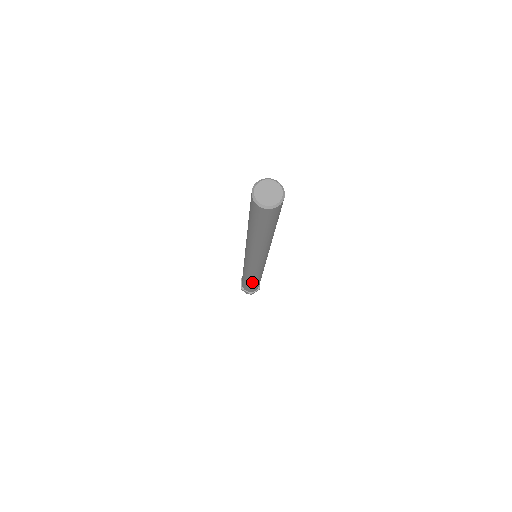
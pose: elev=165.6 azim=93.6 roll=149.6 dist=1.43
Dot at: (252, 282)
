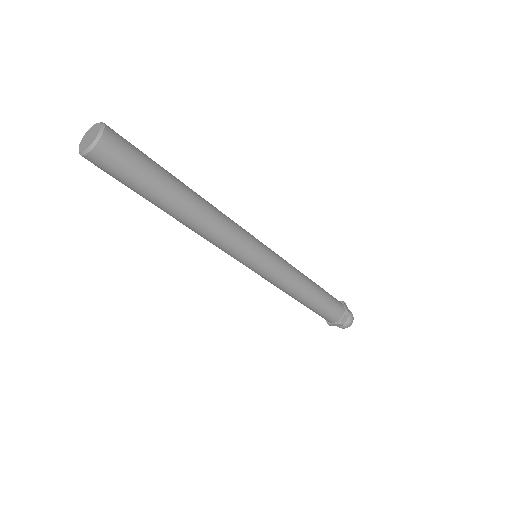
Dot at: (297, 300)
